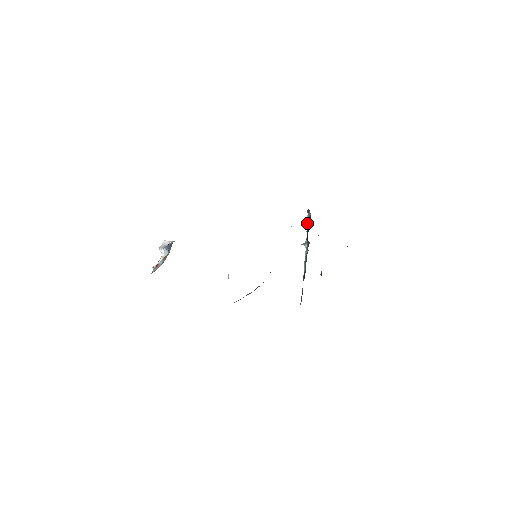
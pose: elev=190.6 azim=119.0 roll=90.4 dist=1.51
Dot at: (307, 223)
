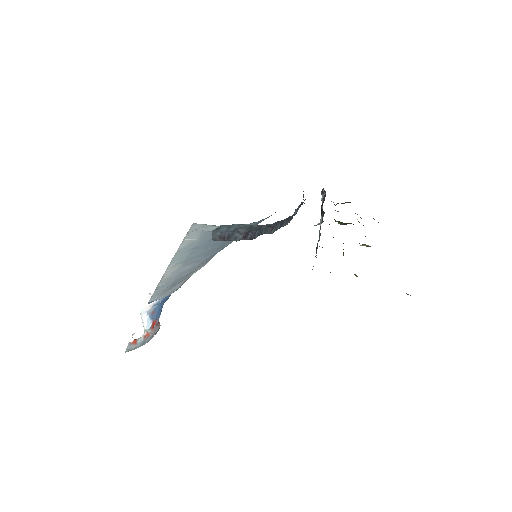
Dot at: occluded
